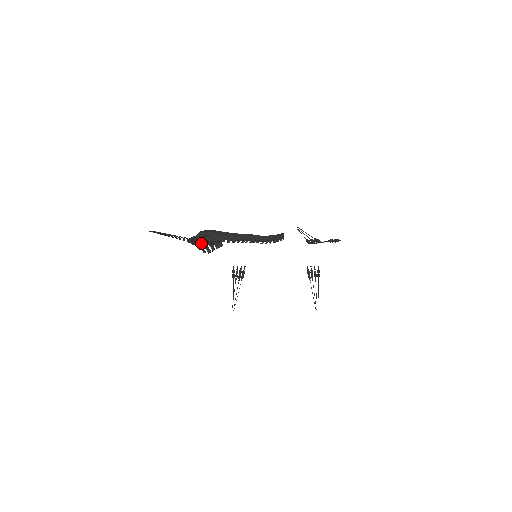
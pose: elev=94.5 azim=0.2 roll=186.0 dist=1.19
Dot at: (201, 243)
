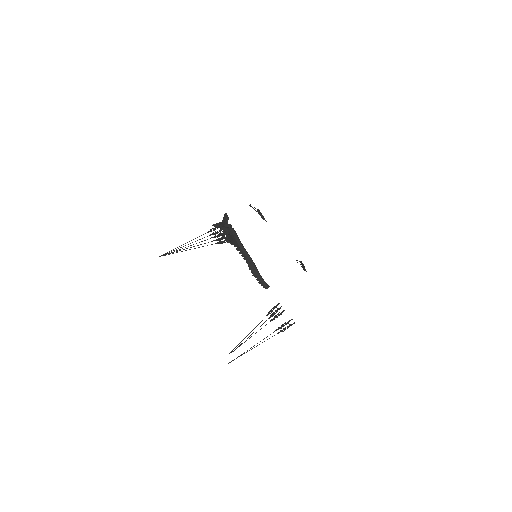
Dot at: (218, 236)
